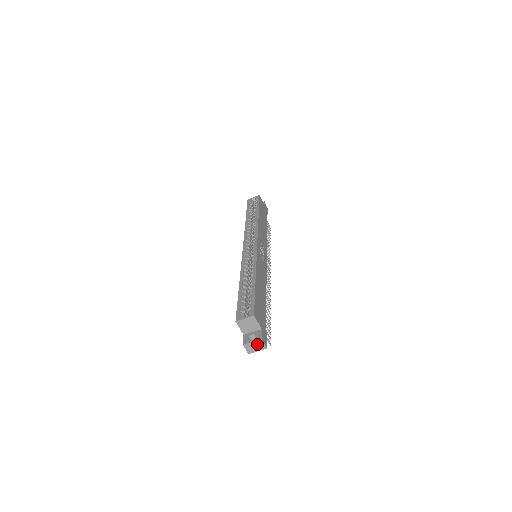
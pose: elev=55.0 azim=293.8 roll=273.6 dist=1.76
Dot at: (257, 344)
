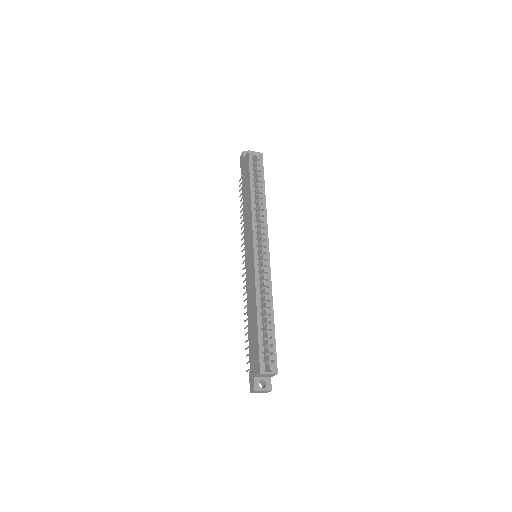
Dot at: (264, 391)
